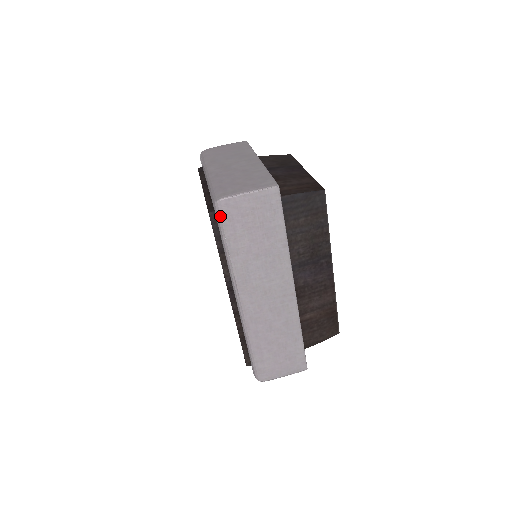
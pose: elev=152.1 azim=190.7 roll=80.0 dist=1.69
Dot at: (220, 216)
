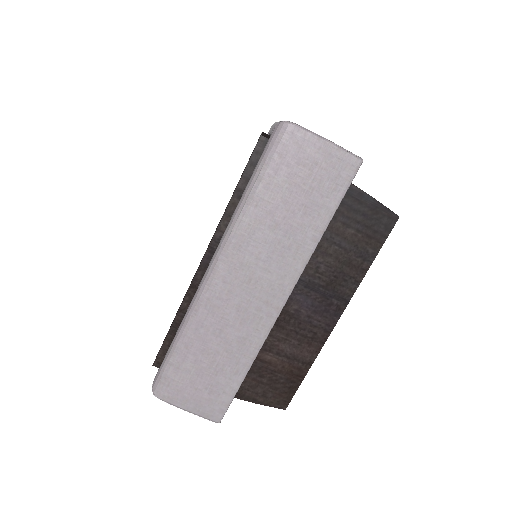
Dot at: (274, 142)
